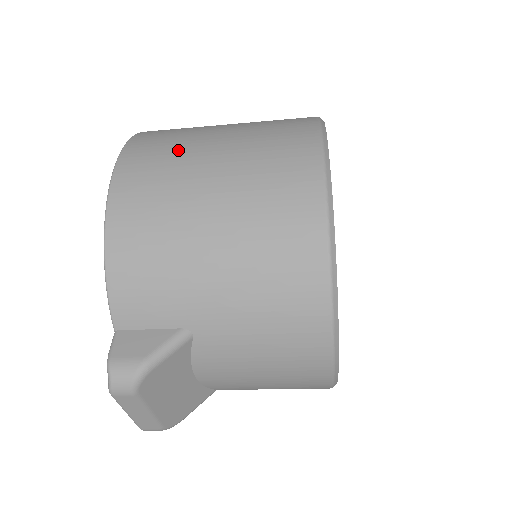
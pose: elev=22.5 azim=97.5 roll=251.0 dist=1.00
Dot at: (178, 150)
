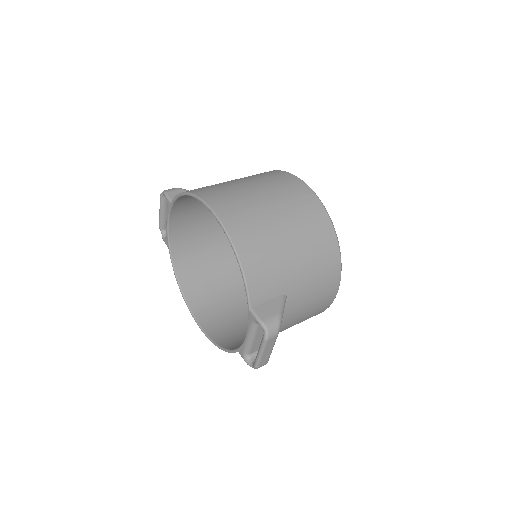
Dot at: (243, 200)
